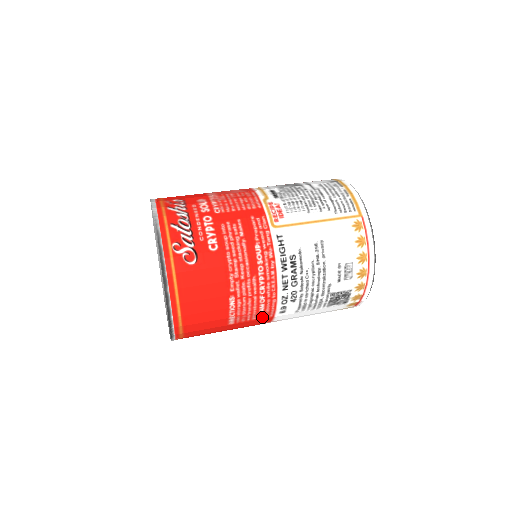
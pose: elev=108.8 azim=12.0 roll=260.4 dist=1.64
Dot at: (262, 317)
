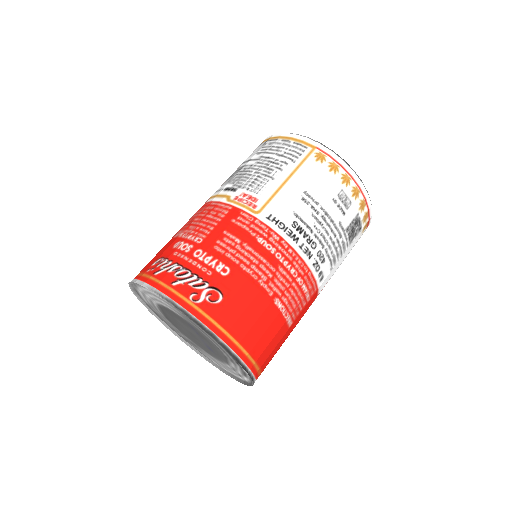
Dot at: (309, 297)
